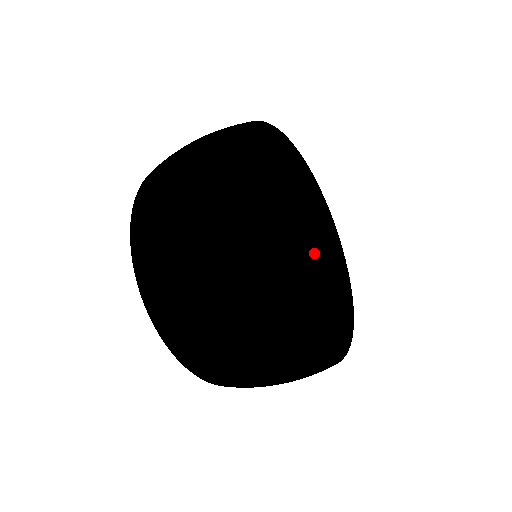
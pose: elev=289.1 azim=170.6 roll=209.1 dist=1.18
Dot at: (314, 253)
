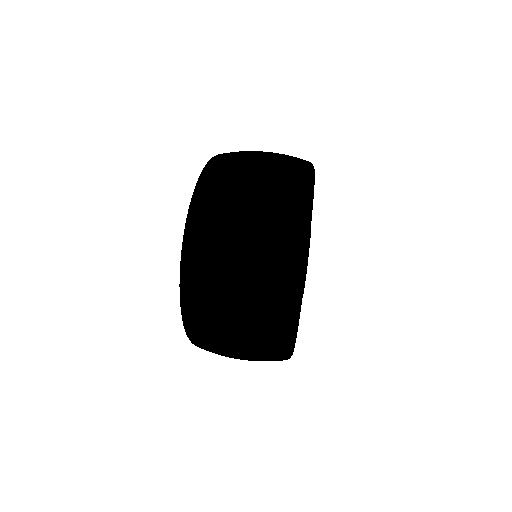
Dot at: occluded
